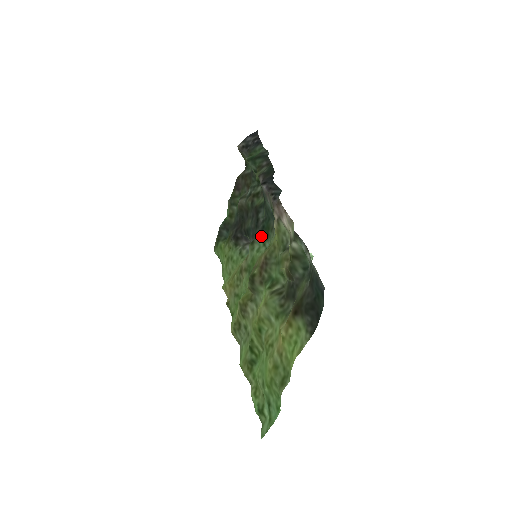
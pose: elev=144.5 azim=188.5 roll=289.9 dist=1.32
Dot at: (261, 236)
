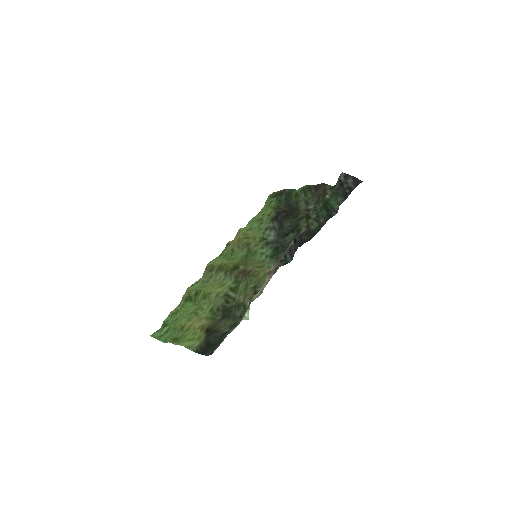
Dot at: (272, 250)
